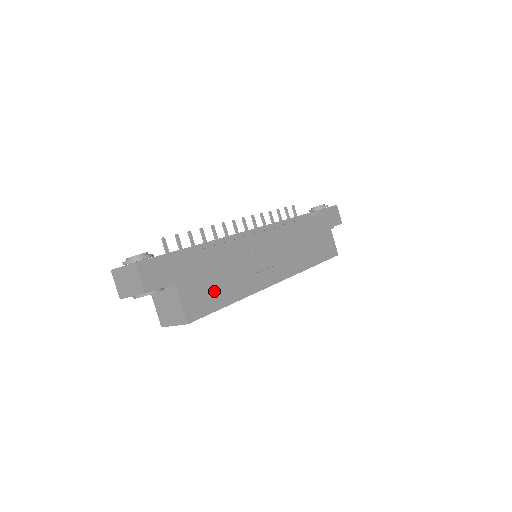
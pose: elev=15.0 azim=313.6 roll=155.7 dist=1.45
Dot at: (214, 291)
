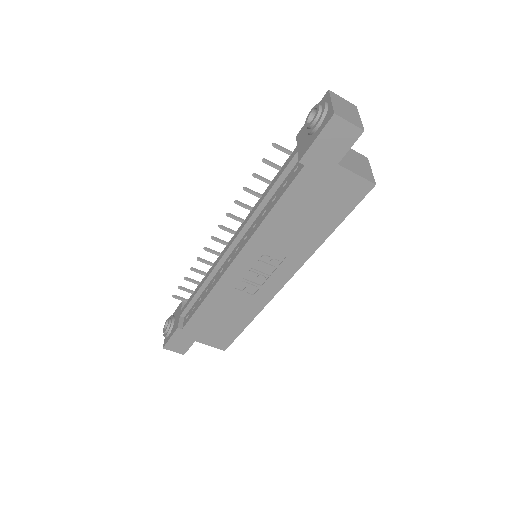
Dot at: (226, 328)
